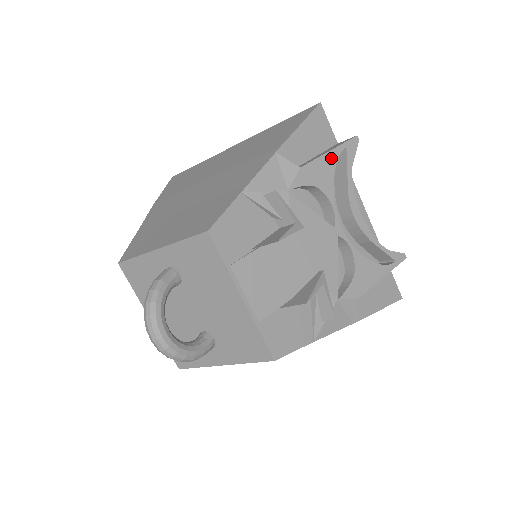
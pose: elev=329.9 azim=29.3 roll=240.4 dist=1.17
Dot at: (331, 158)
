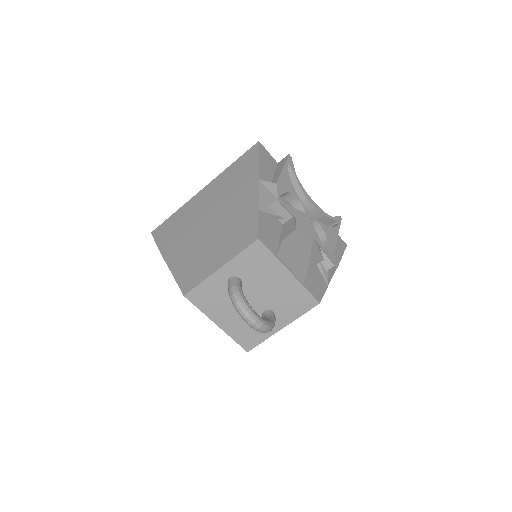
Dot at: (285, 172)
